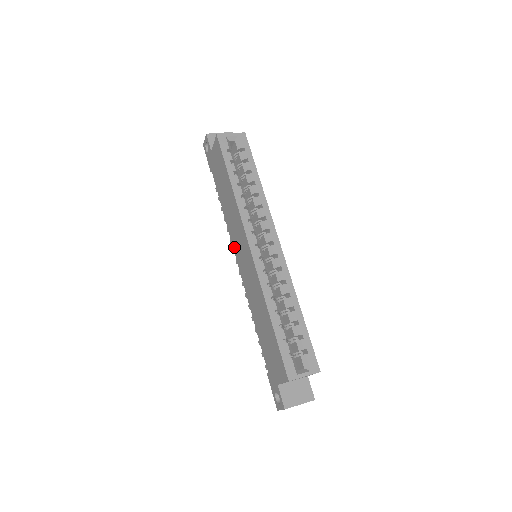
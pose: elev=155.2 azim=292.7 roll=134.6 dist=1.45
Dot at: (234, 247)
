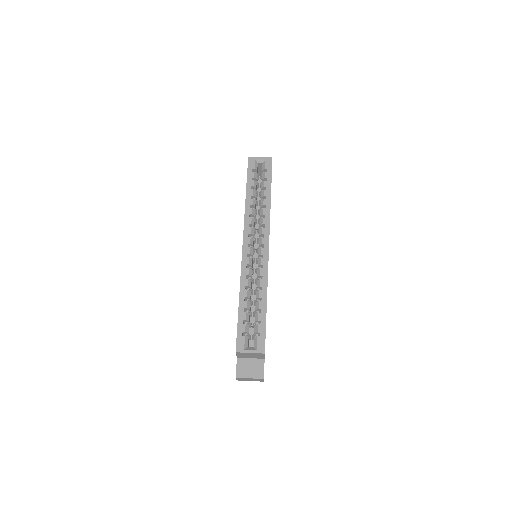
Dot at: occluded
